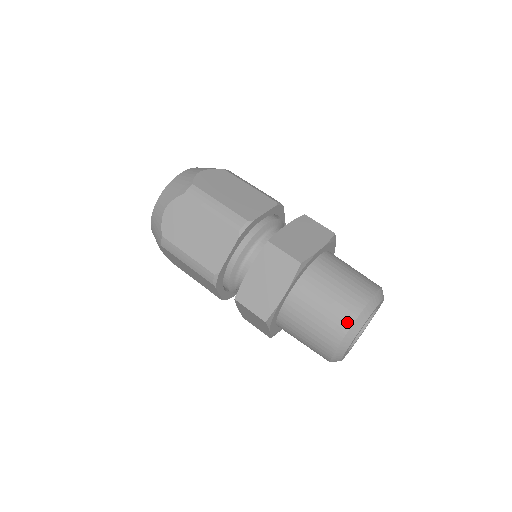
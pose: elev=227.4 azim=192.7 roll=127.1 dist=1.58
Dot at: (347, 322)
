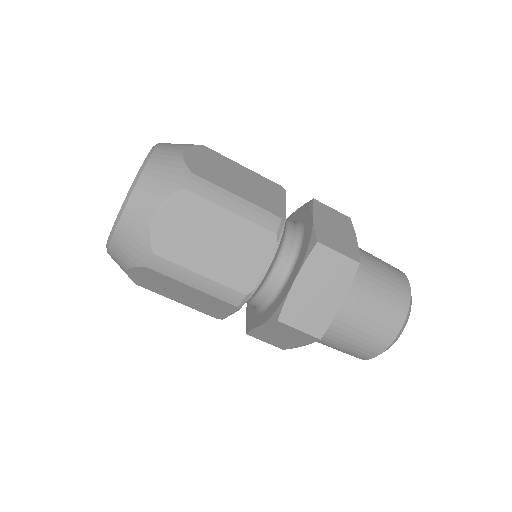
Dot at: (401, 317)
